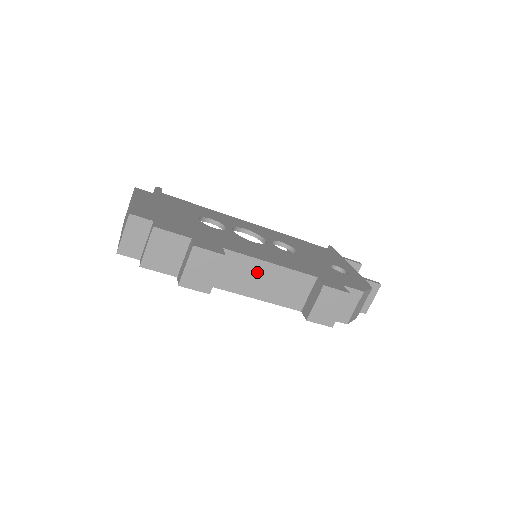
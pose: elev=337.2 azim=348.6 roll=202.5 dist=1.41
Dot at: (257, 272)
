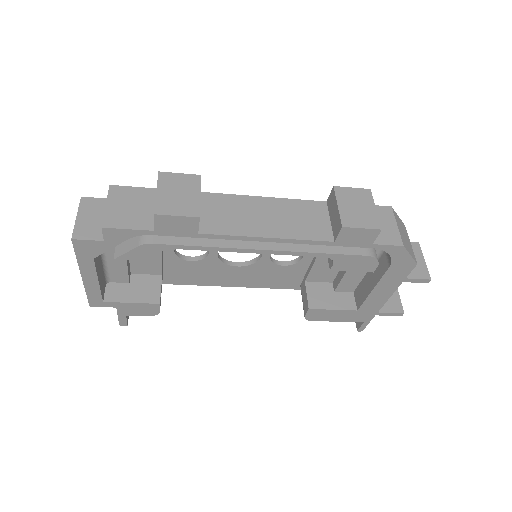
Dot at: (252, 209)
